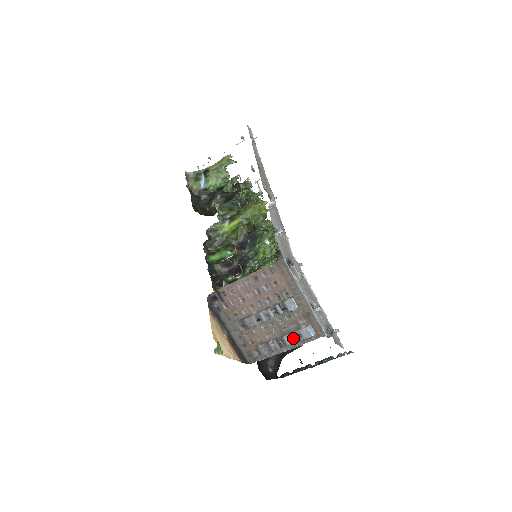
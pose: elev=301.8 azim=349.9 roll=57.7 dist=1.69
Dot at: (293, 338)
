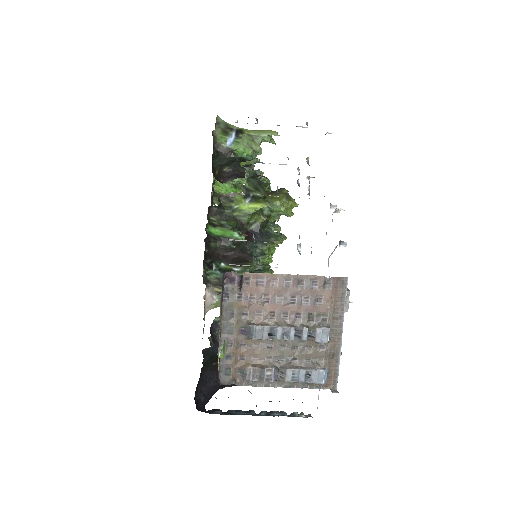
Dot at: (299, 376)
